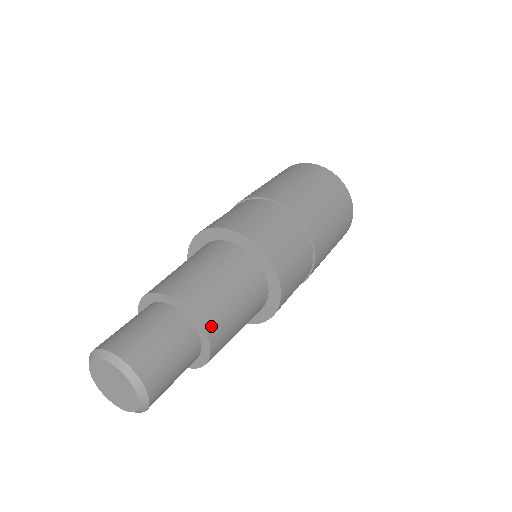
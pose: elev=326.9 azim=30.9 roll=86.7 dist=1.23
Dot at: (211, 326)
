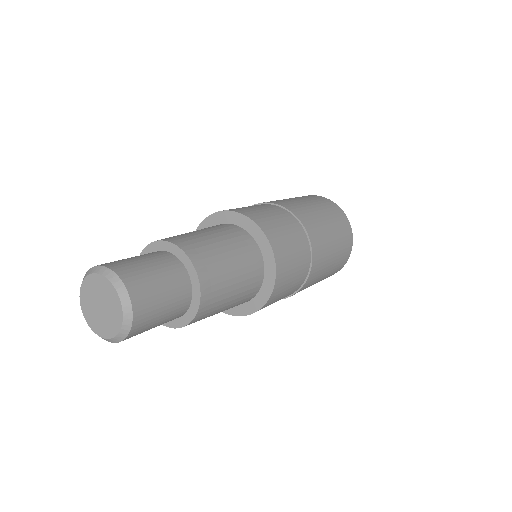
Dot at: (207, 296)
